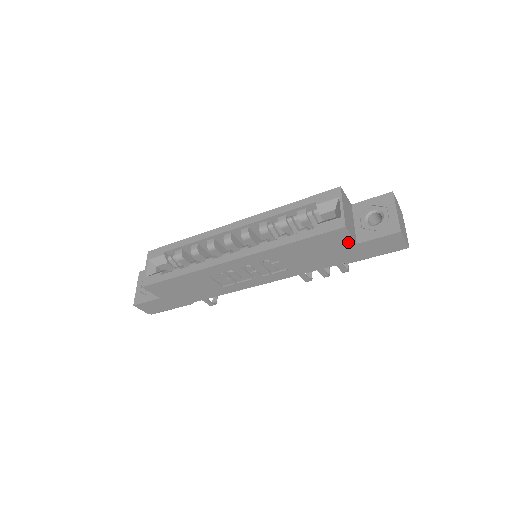
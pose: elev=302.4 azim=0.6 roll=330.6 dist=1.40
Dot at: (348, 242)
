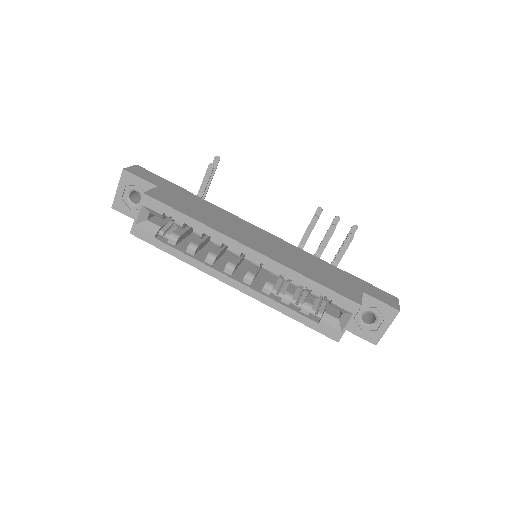
Dot at: occluded
